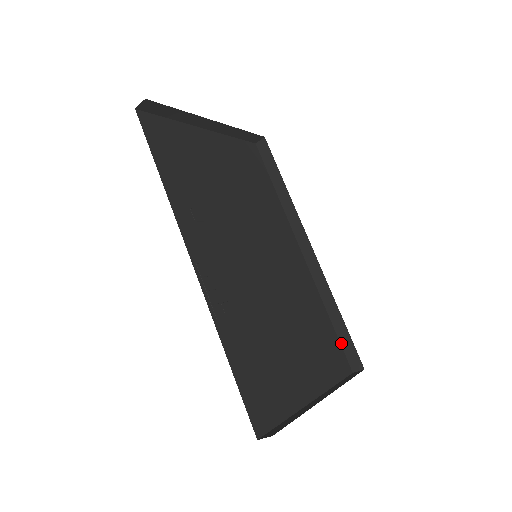
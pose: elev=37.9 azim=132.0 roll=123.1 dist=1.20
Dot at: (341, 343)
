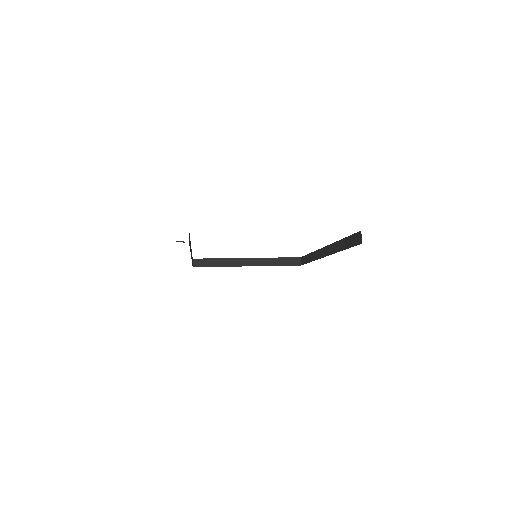
Dot at: occluded
